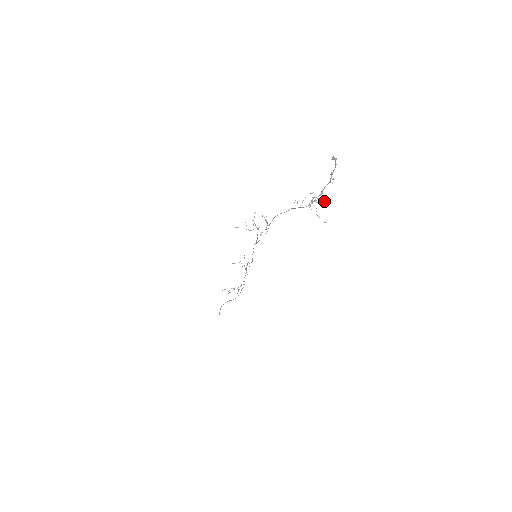
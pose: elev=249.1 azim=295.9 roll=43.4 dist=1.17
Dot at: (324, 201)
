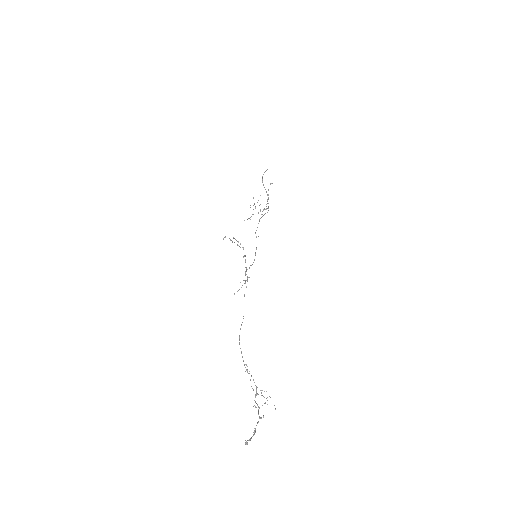
Dot at: occluded
